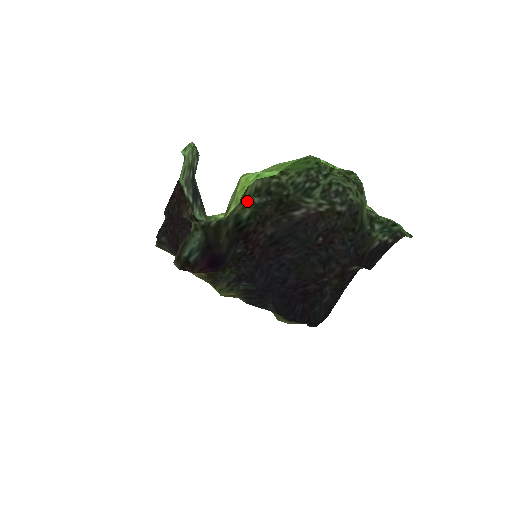
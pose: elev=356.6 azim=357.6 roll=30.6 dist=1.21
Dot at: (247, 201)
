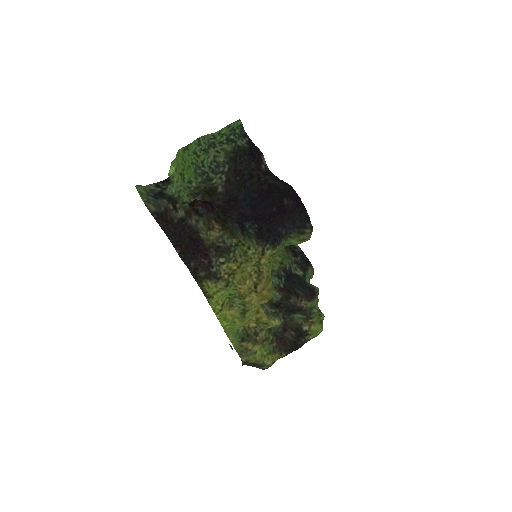
Dot at: occluded
